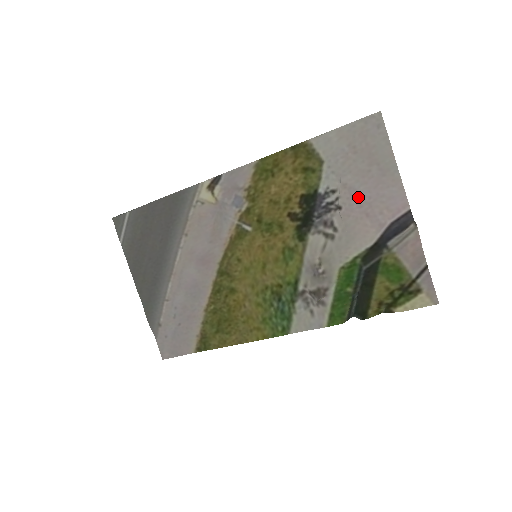
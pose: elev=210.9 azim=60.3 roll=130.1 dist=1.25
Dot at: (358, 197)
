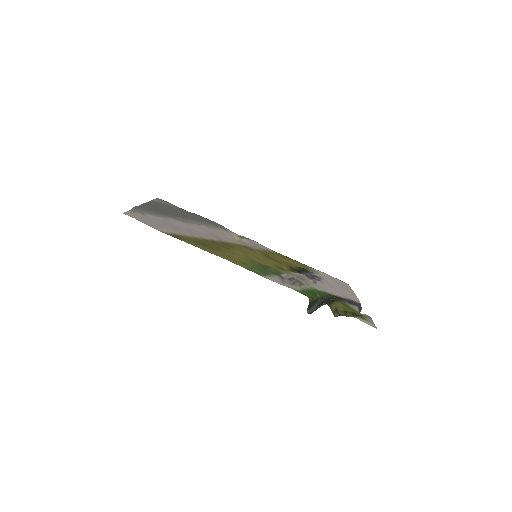
Dot at: (332, 286)
